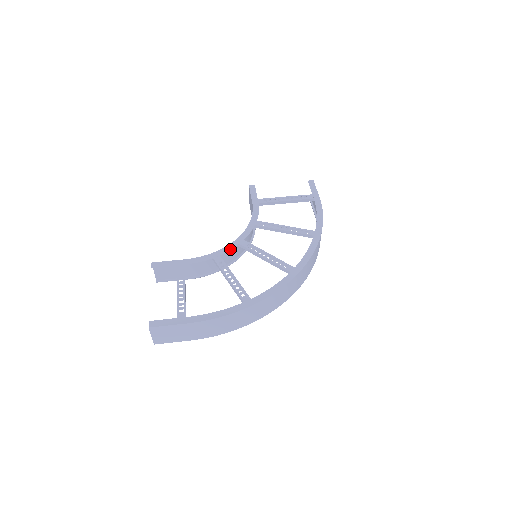
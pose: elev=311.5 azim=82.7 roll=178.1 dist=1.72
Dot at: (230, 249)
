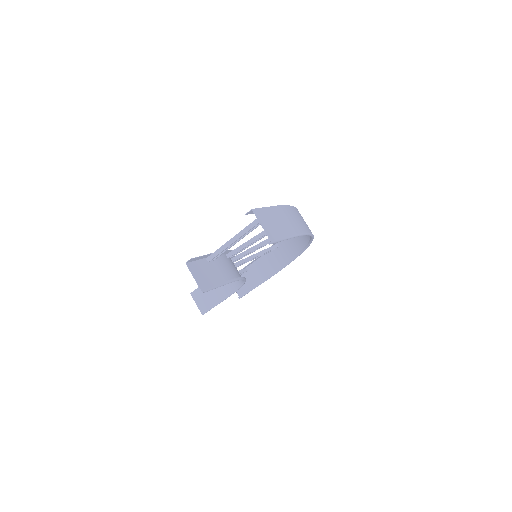
Dot at: occluded
